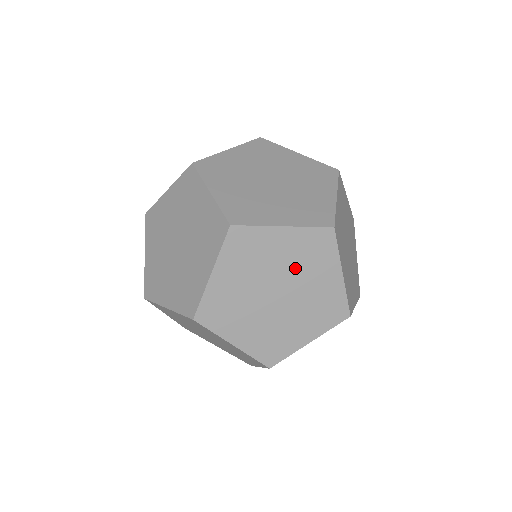
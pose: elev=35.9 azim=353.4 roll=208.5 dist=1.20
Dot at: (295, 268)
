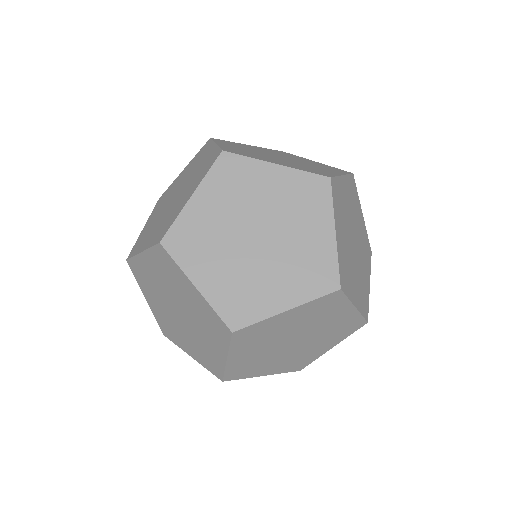
Dot at: (307, 324)
